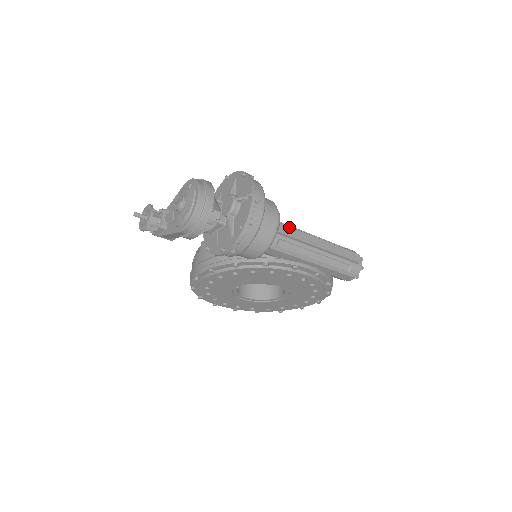
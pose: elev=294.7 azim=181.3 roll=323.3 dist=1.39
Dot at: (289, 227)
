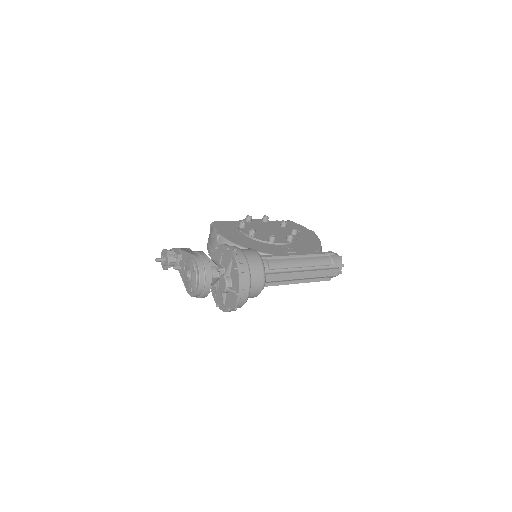
Dot at: (276, 274)
